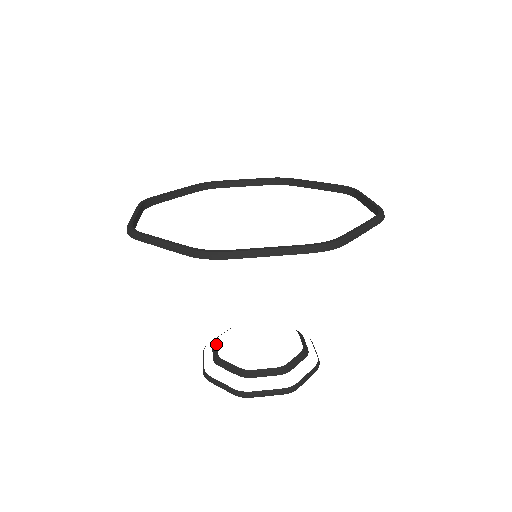
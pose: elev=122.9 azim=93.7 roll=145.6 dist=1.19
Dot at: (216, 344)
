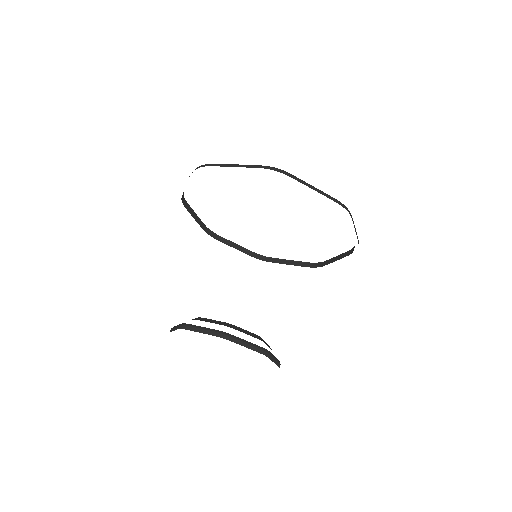
Dot at: occluded
